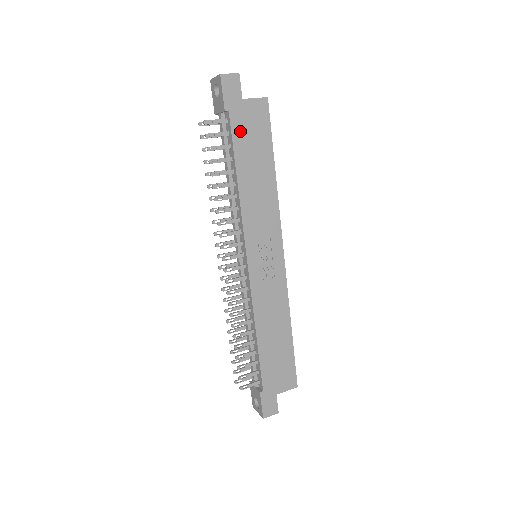
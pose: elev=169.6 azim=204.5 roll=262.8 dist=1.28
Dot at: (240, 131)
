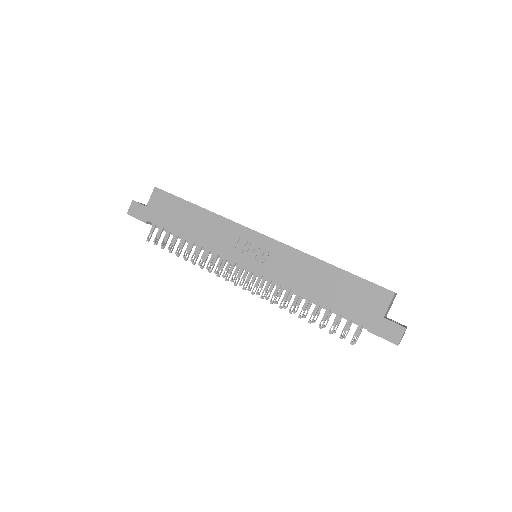
Dot at: (162, 219)
